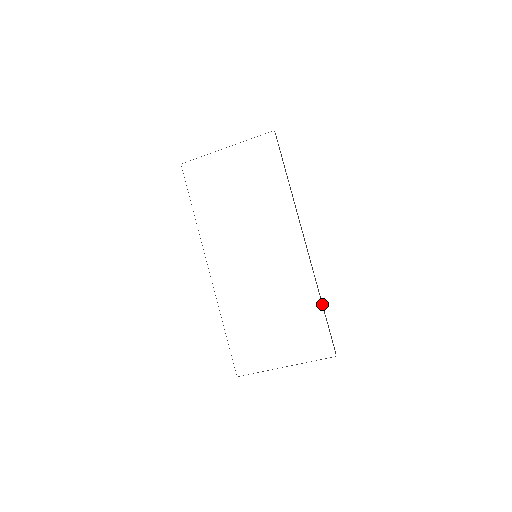
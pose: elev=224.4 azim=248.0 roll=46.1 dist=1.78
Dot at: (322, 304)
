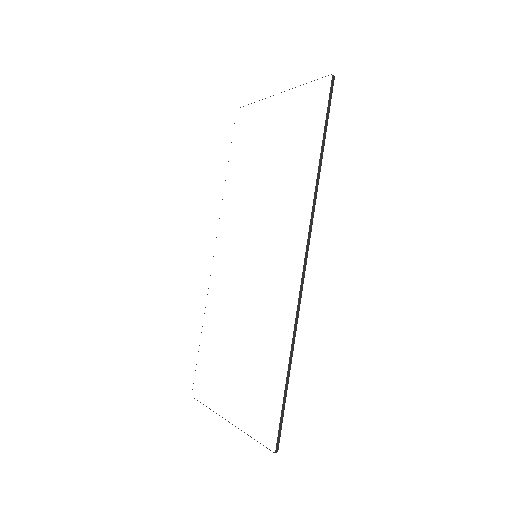
Dot at: (289, 365)
